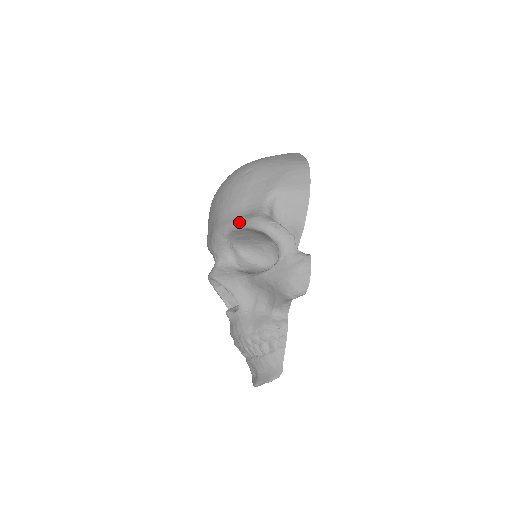
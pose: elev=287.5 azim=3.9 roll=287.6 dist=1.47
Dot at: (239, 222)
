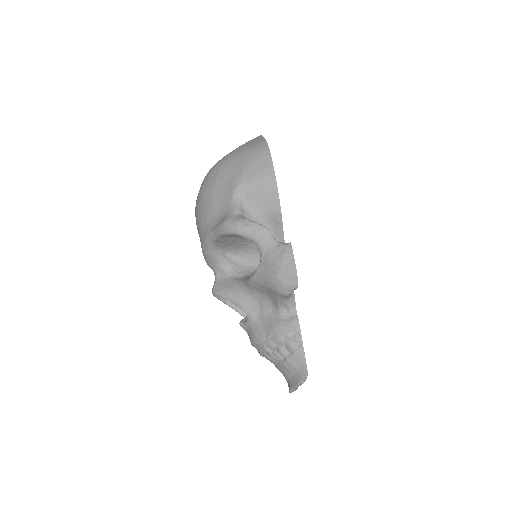
Dot at: (214, 231)
